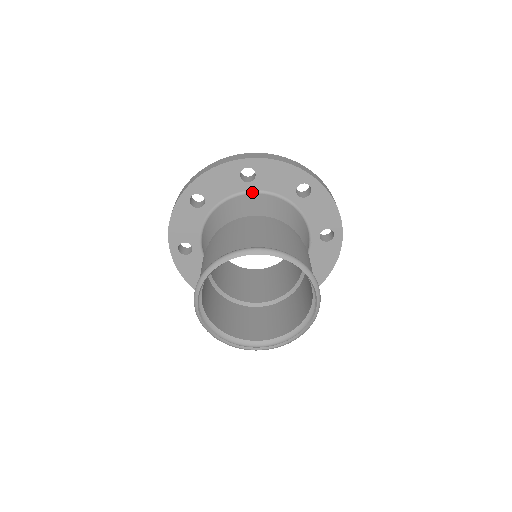
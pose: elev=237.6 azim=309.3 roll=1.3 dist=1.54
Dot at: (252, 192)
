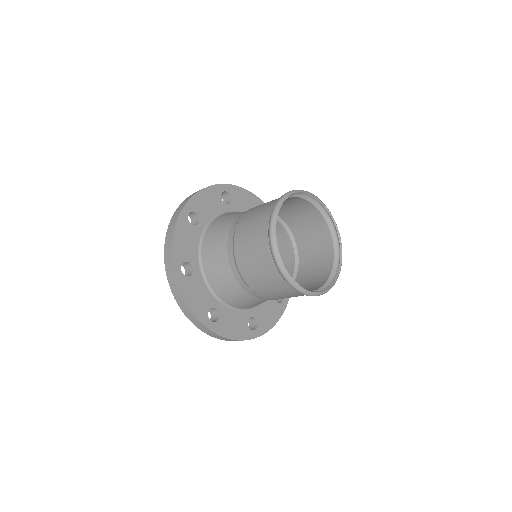
Dot at: occluded
